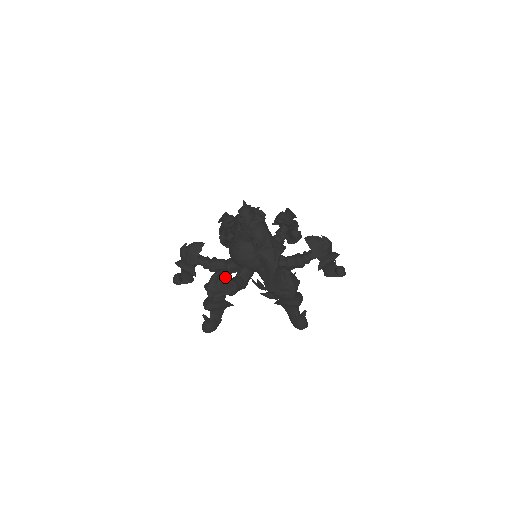
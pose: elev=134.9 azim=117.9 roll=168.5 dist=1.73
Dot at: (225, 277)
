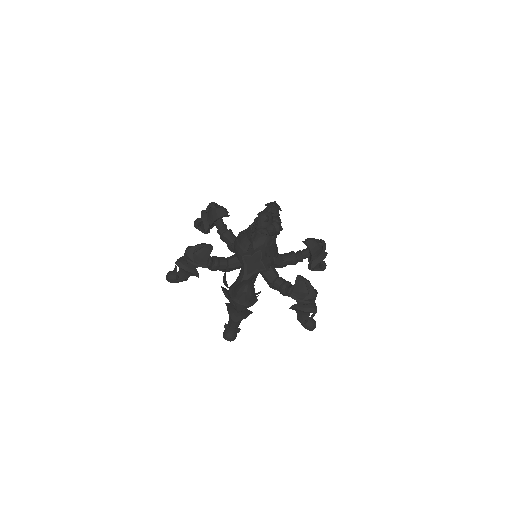
Dot at: (206, 253)
